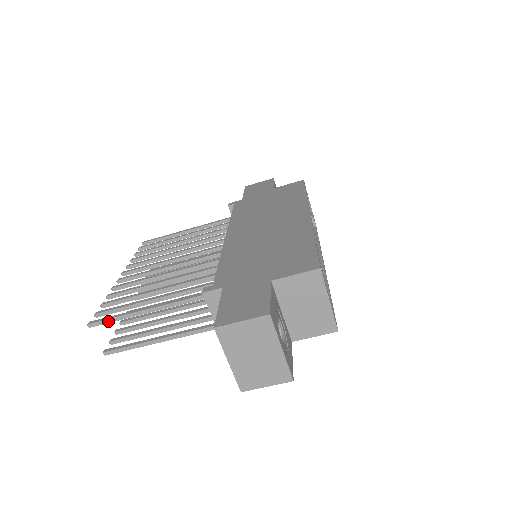
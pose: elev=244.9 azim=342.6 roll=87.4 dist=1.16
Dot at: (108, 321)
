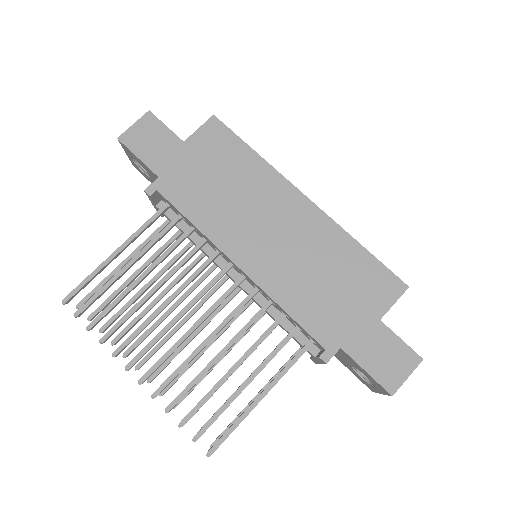
Dot at: (227, 437)
